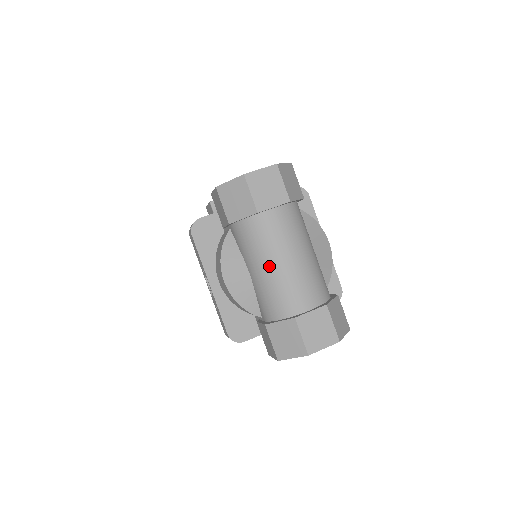
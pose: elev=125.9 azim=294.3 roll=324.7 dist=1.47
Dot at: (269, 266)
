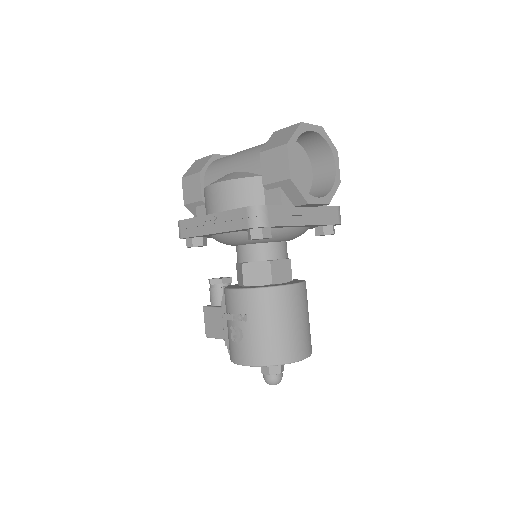
Dot at: (239, 153)
